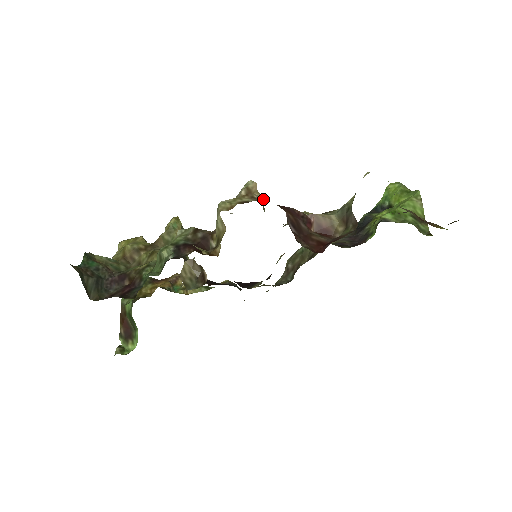
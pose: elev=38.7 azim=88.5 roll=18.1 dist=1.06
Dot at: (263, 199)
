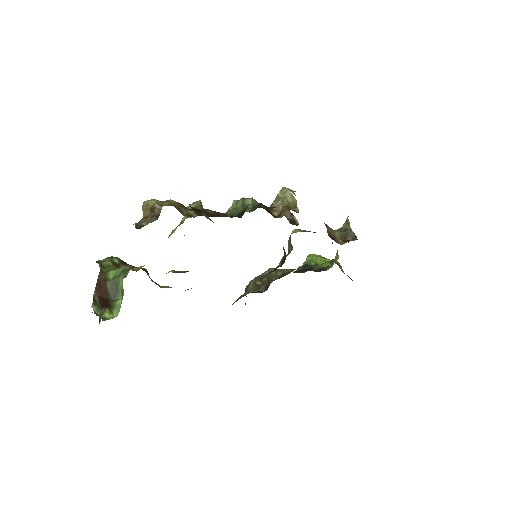
Dot at: occluded
